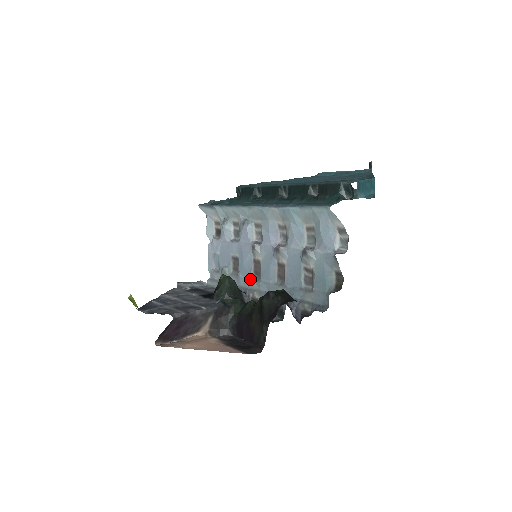
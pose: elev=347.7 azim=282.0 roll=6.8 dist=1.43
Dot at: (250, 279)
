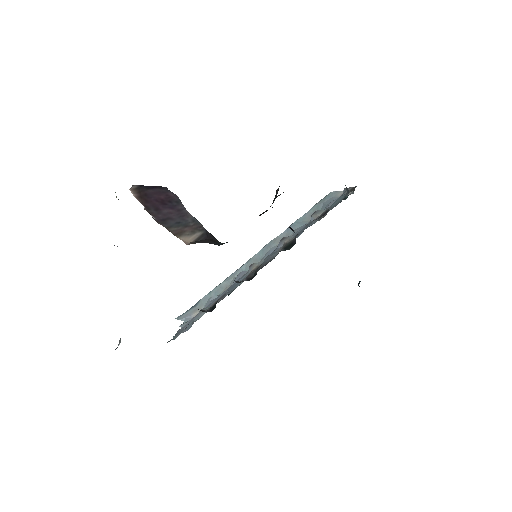
Dot at: (244, 278)
